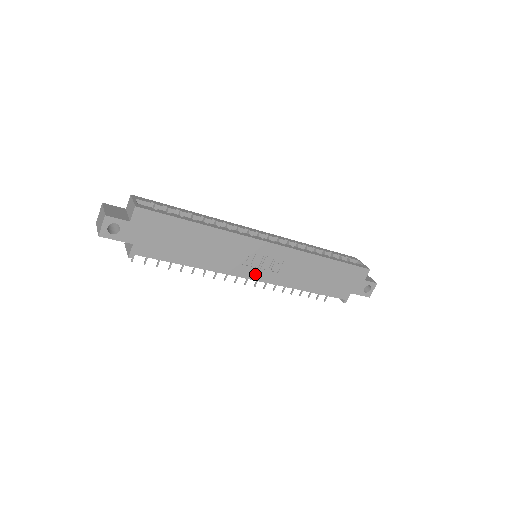
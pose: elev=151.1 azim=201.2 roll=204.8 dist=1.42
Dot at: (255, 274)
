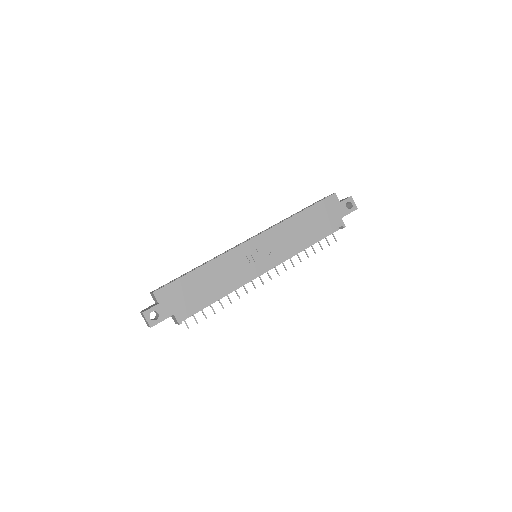
Dot at: (264, 265)
